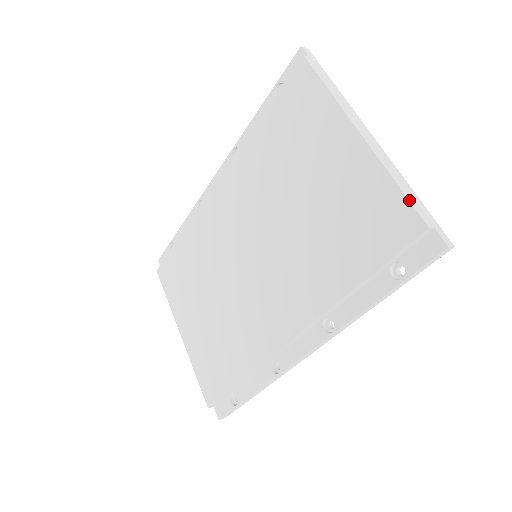
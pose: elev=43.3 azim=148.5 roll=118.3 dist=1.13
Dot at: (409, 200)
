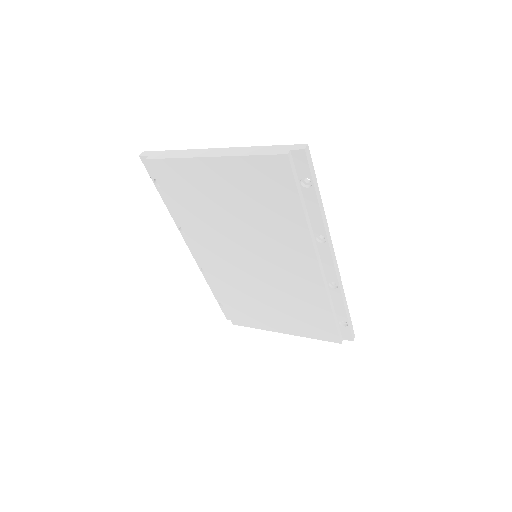
Dot at: (266, 155)
